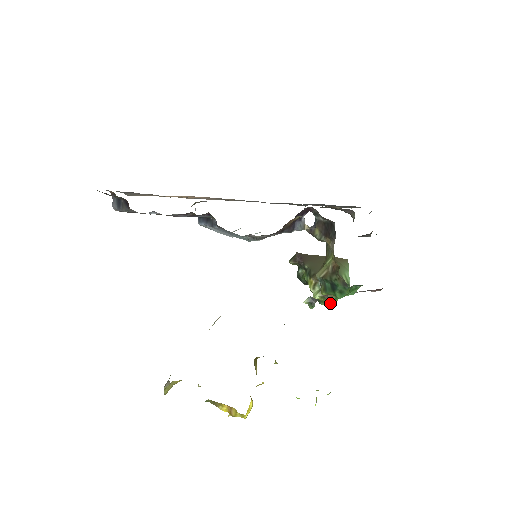
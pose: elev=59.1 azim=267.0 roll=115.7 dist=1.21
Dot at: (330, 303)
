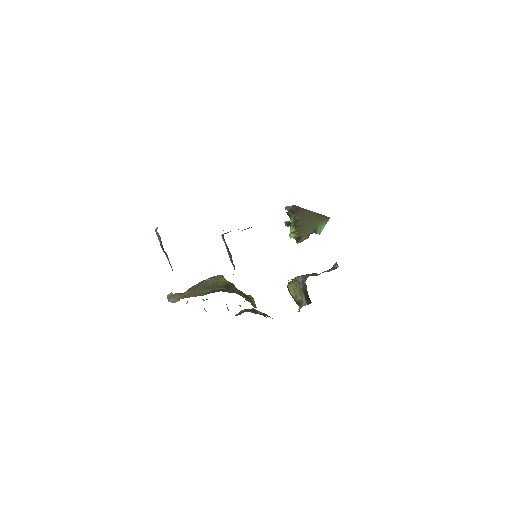
Dot at: occluded
